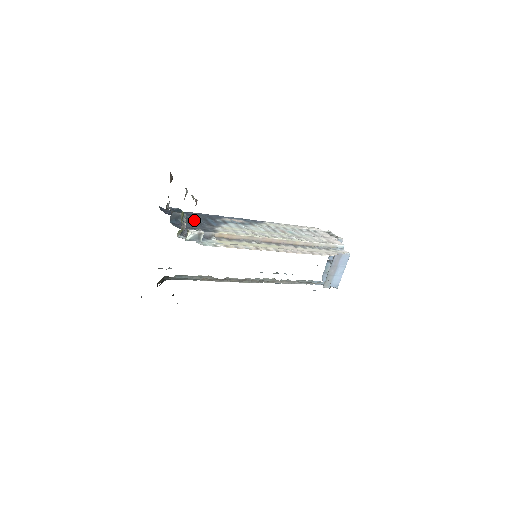
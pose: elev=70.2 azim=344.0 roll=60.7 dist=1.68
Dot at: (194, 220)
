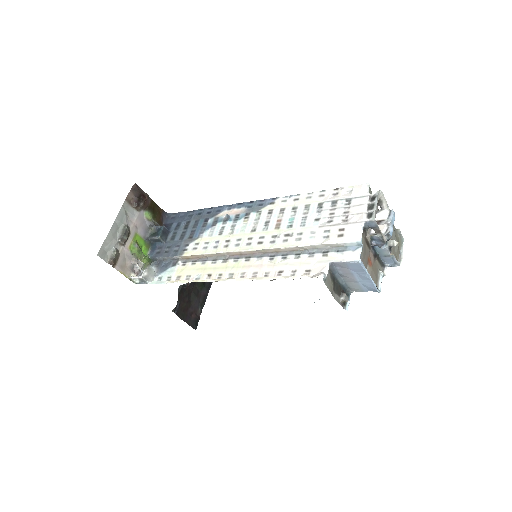
Dot at: (181, 231)
